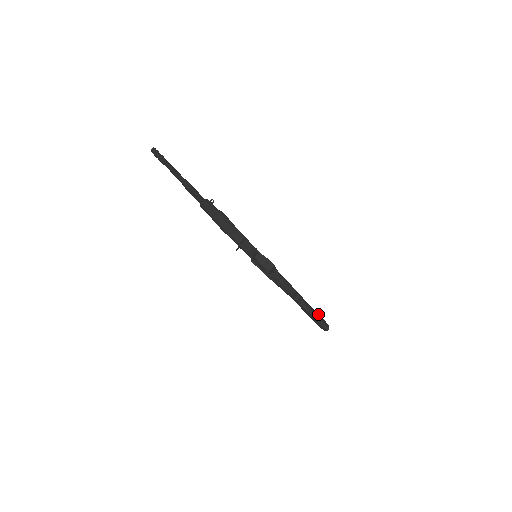
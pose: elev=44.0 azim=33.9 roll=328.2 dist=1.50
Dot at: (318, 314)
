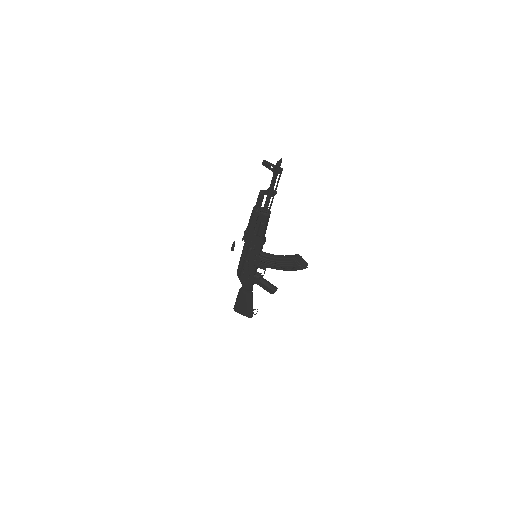
Dot at: occluded
